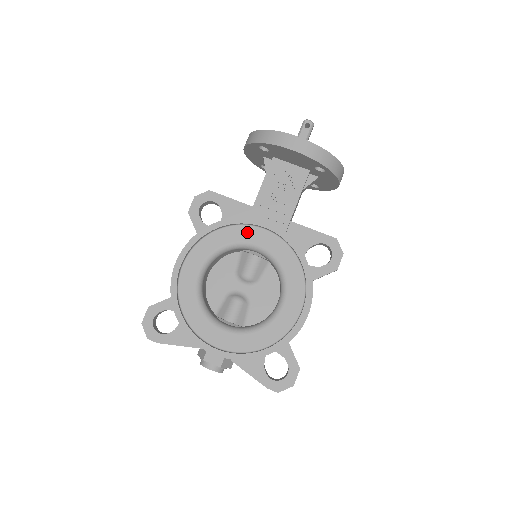
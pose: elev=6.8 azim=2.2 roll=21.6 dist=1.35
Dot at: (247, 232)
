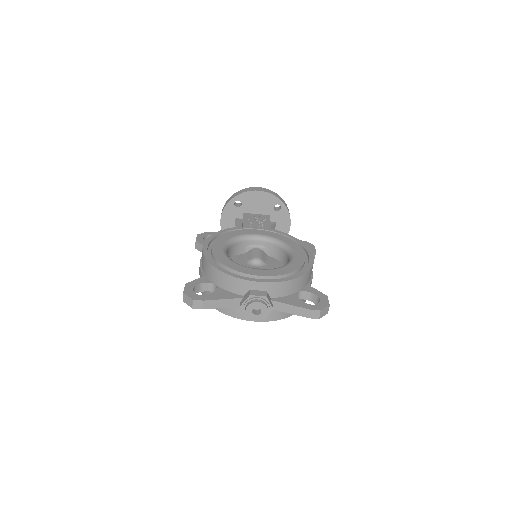
Dot at: (247, 230)
